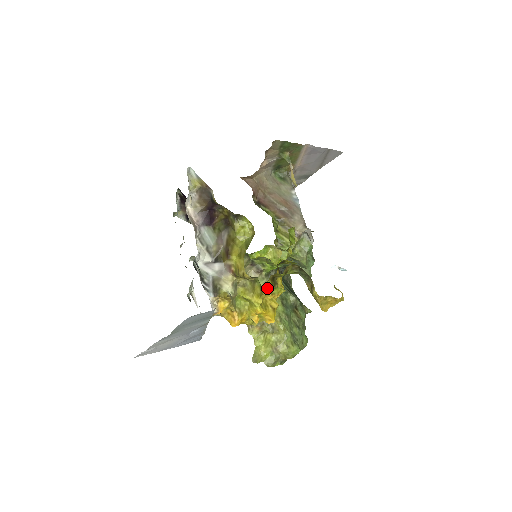
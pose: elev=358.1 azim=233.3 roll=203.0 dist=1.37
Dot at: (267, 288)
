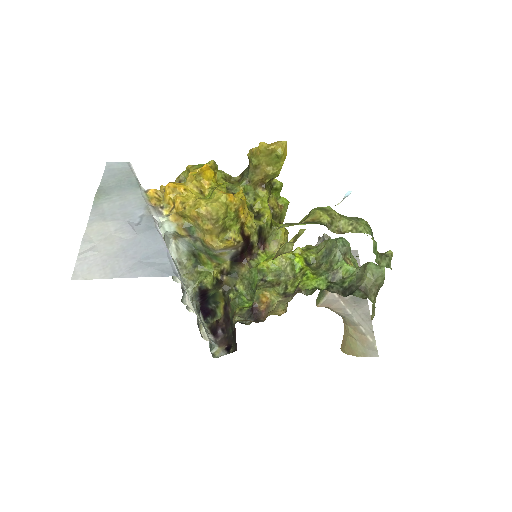
Dot at: occluded
